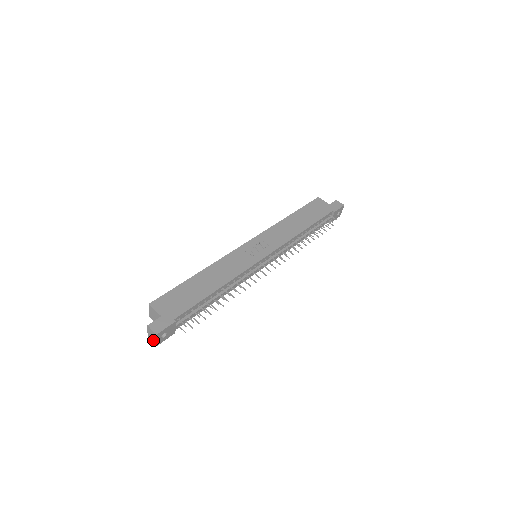
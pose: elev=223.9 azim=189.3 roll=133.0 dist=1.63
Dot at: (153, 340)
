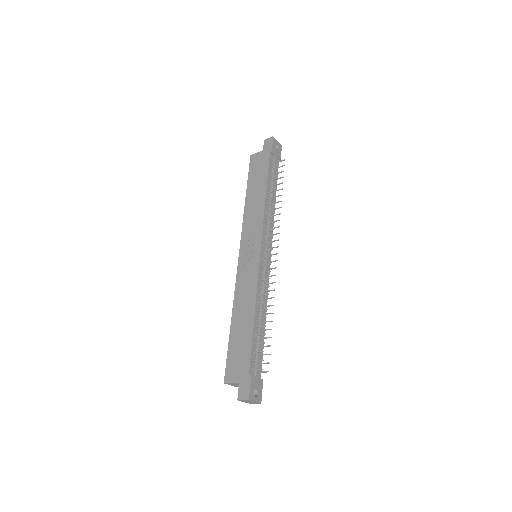
Dot at: (254, 403)
